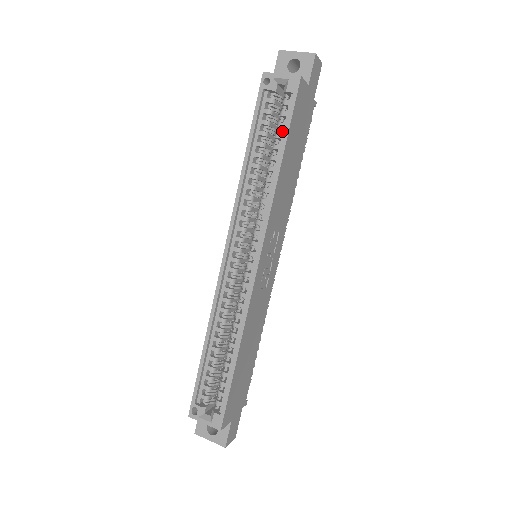
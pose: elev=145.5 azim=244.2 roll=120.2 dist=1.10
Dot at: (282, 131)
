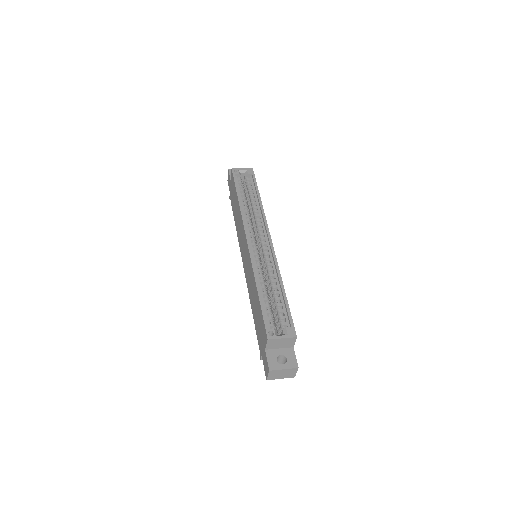
Dot at: occluded
